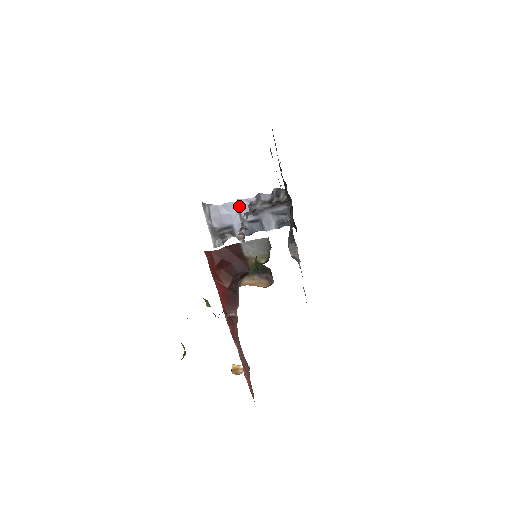
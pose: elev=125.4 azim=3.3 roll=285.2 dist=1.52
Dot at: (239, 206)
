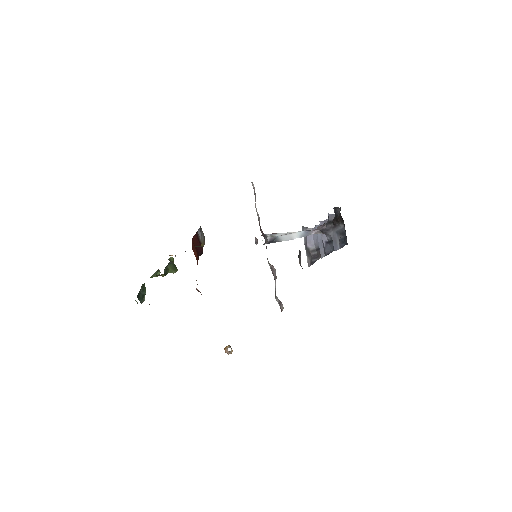
Dot at: occluded
